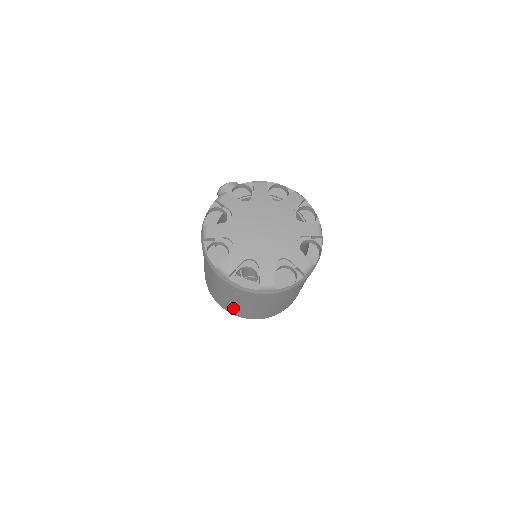
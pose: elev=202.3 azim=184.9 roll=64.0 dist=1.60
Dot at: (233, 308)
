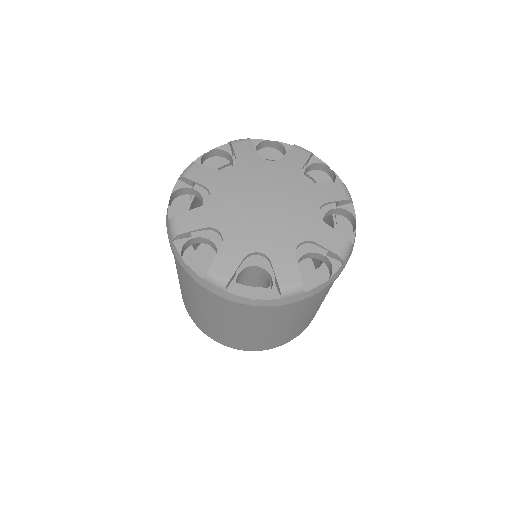
Dot at: (188, 304)
